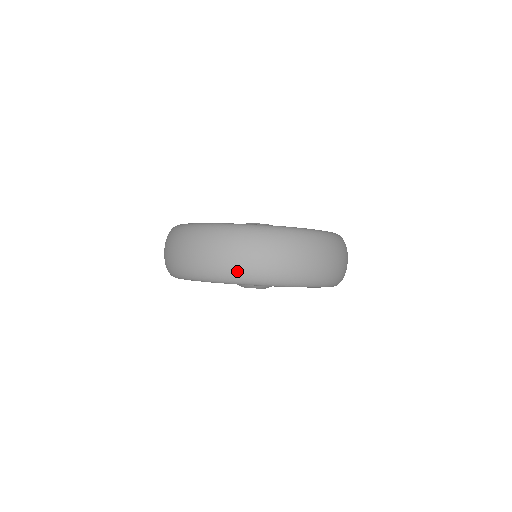
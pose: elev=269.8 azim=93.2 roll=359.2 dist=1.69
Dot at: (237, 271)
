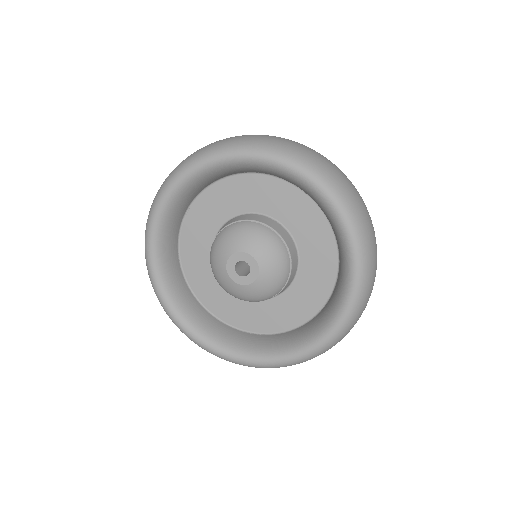
Dot at: (260, 139)
